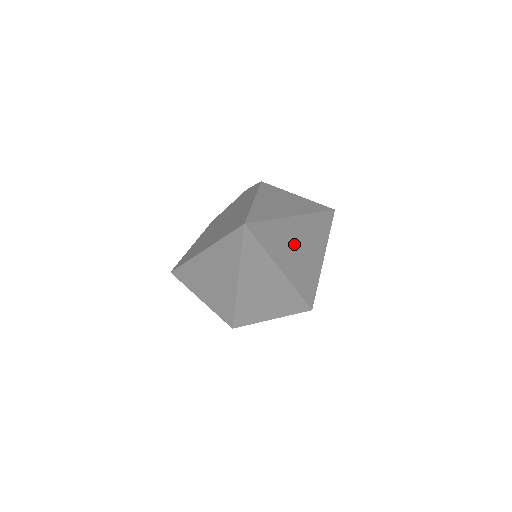
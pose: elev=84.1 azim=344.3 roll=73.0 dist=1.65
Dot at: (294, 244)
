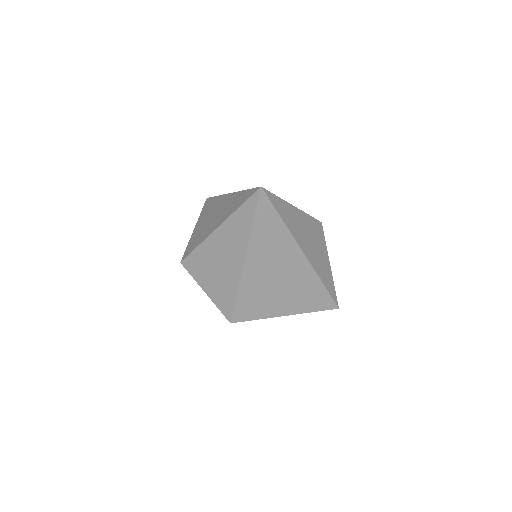
Dot at: (277, 264)
